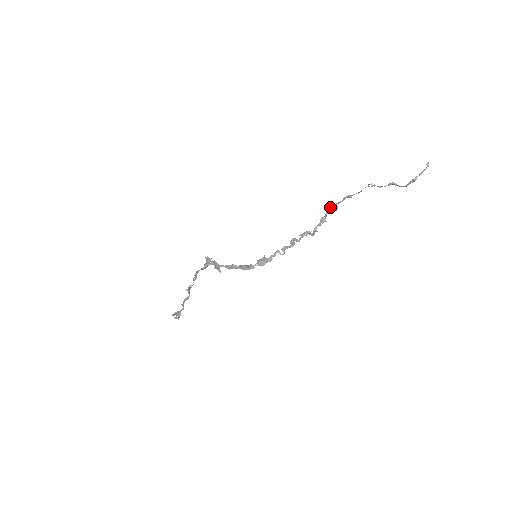
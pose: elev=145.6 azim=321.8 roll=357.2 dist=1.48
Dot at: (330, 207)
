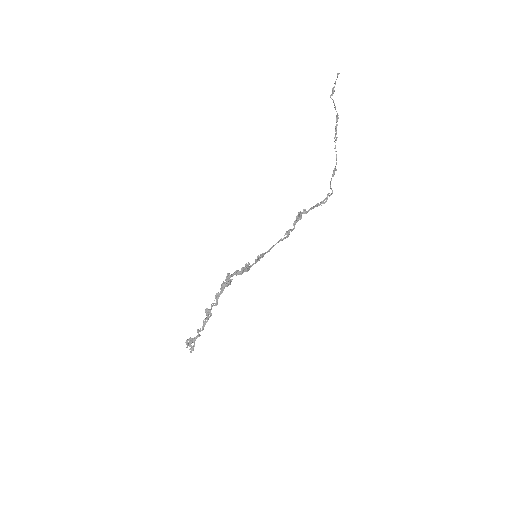
Dot at: (327, 195)
